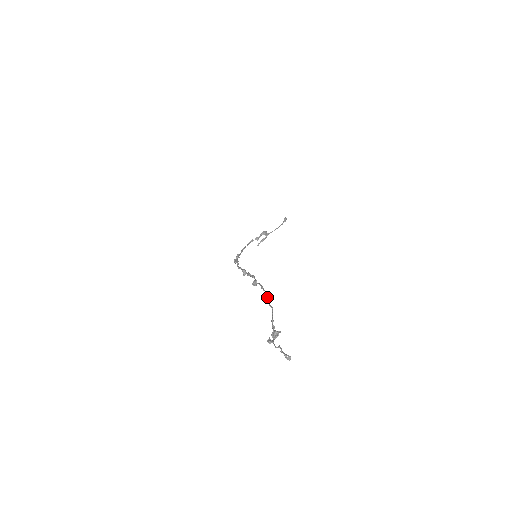
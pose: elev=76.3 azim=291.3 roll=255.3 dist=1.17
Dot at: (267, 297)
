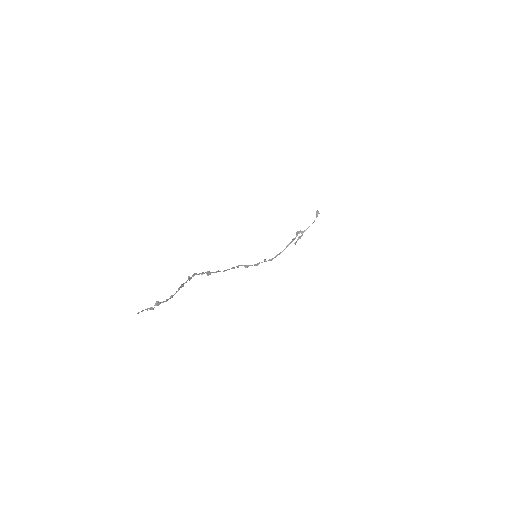
Dot at: (183, 284)
